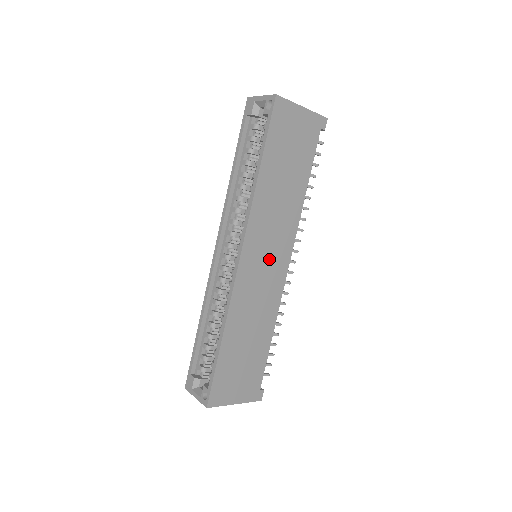
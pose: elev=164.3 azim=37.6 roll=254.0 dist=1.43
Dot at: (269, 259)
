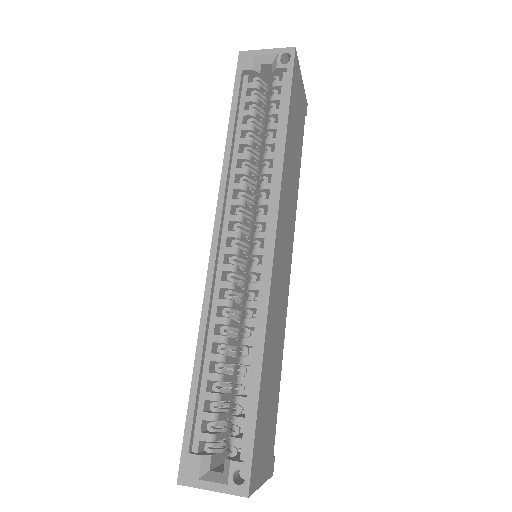
Dot at: (285, 255)
